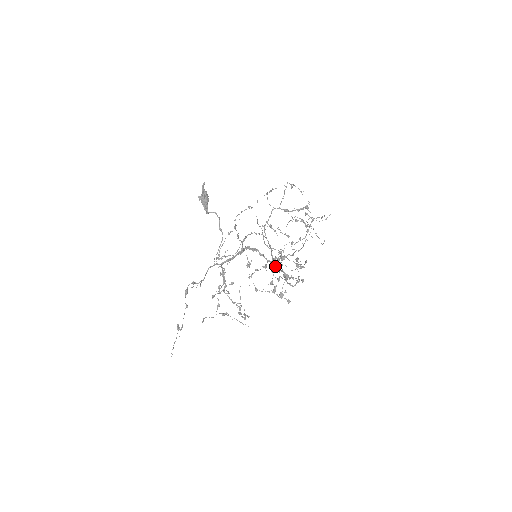
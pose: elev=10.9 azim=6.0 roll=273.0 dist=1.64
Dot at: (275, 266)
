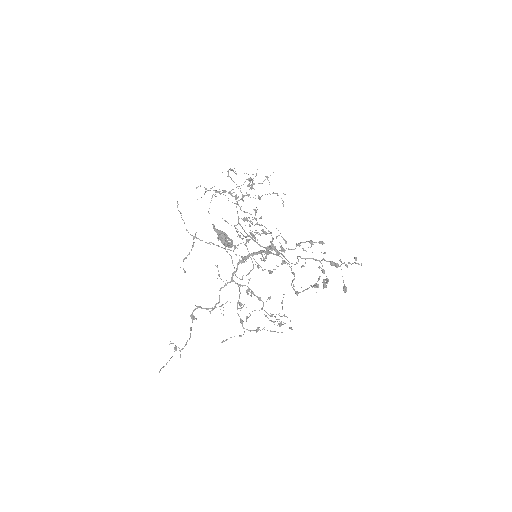
Dot at: occluded
